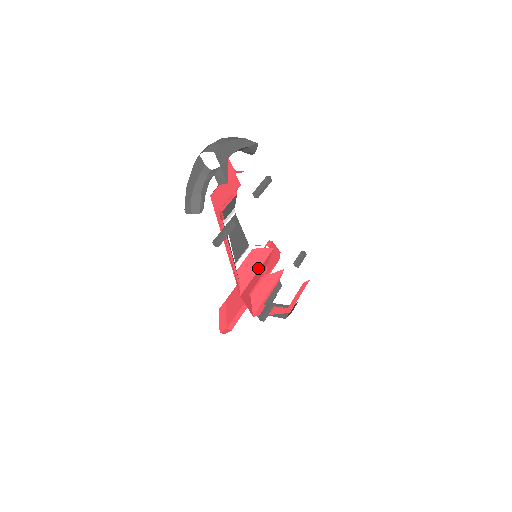
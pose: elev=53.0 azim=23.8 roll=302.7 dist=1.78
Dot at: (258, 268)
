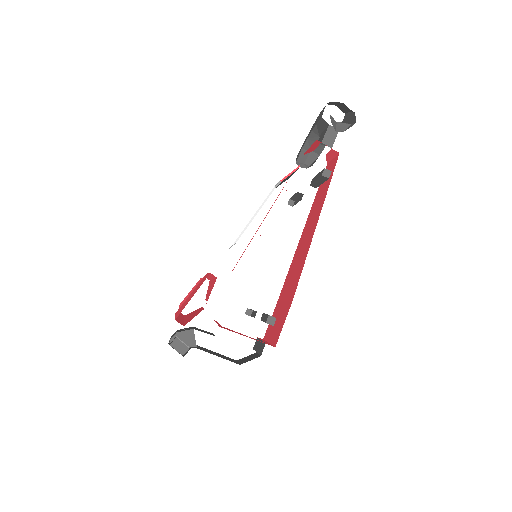
Dot at: occluded
